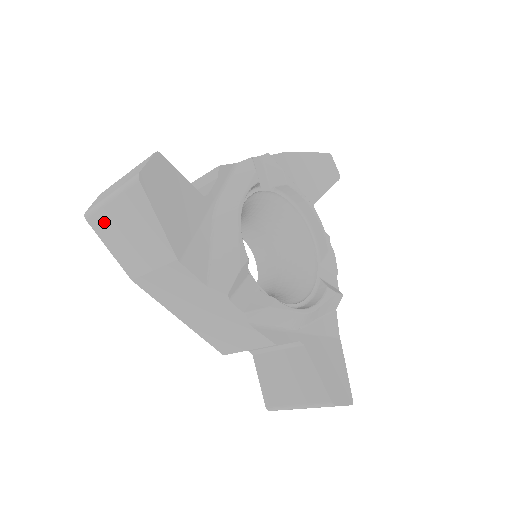
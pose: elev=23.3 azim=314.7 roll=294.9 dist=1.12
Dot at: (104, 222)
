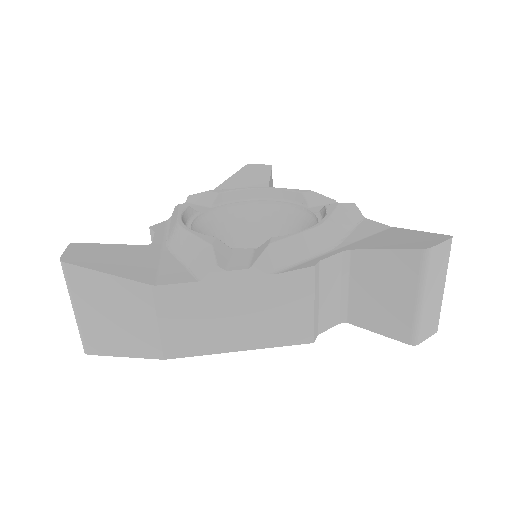
Dot at: (95, 336)
